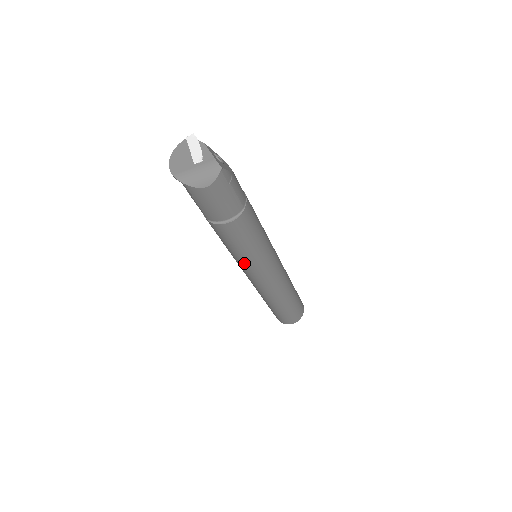
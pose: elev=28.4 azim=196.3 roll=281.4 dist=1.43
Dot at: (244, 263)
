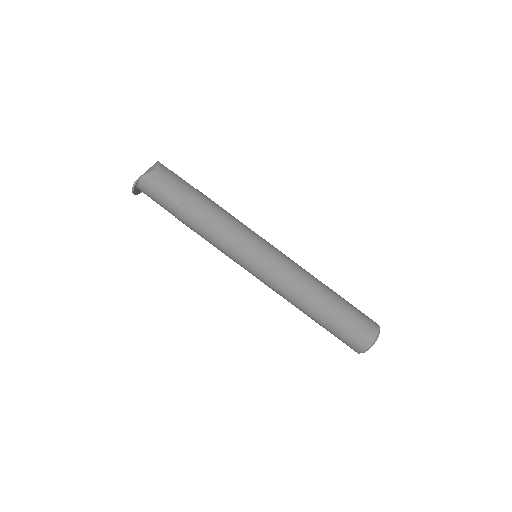
Dot at: (240, 241)
